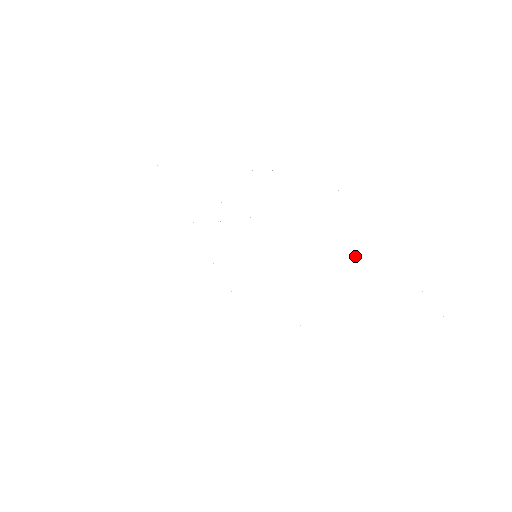
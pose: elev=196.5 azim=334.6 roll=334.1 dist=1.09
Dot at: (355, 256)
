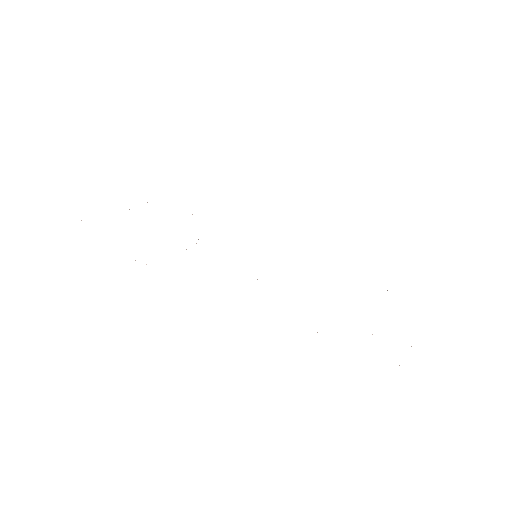
Dot at: occluded
